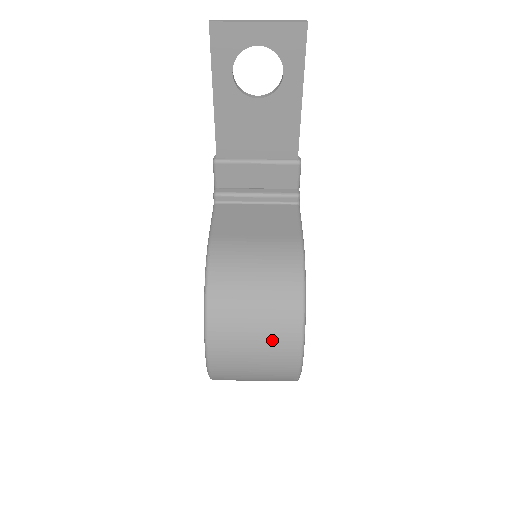
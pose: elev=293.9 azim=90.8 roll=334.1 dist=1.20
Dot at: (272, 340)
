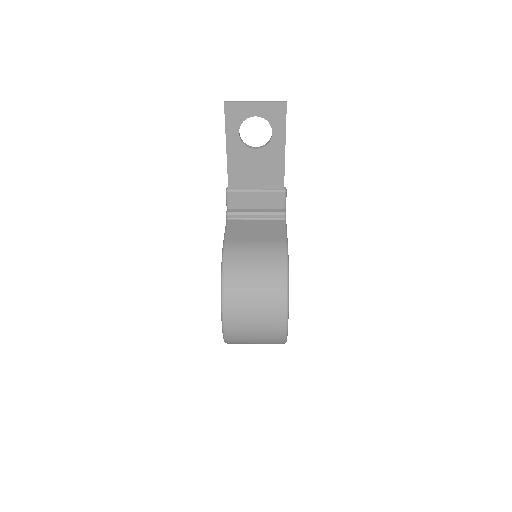
Dot at: (267, 308)
